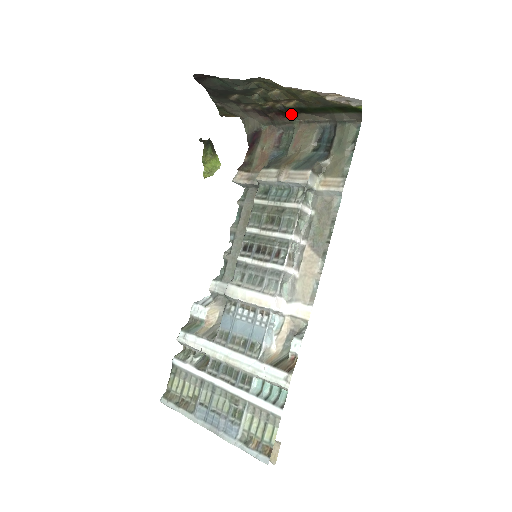
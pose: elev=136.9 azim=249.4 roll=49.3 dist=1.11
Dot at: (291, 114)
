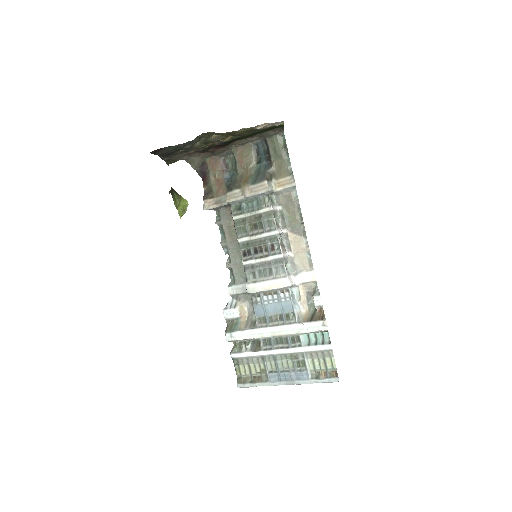
Dot at: (228, 144)
